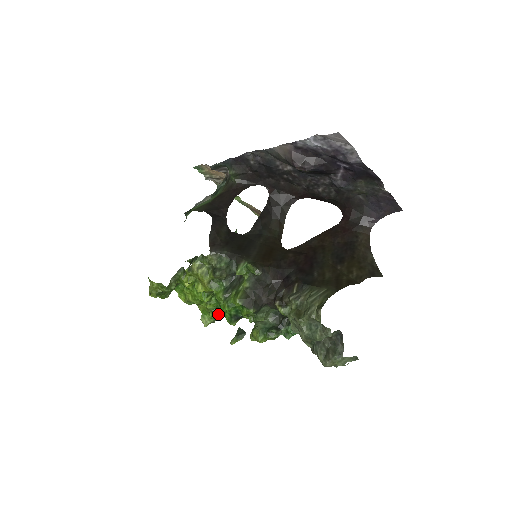
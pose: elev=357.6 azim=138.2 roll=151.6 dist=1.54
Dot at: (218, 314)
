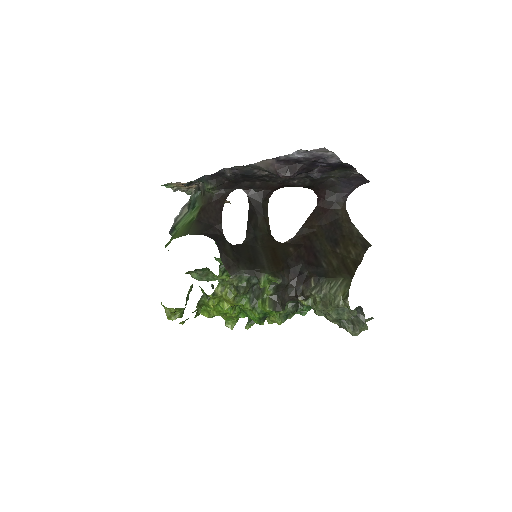
Dot at: occluded
